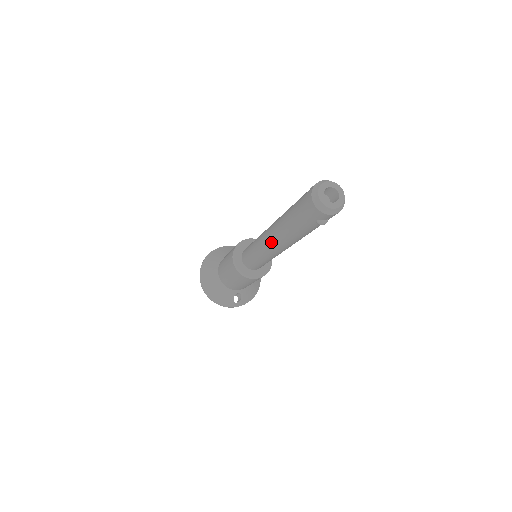
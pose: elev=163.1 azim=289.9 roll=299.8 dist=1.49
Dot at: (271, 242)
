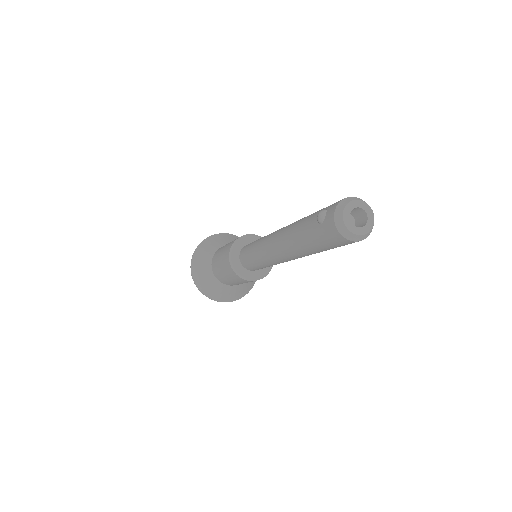
Dot at: occluded
